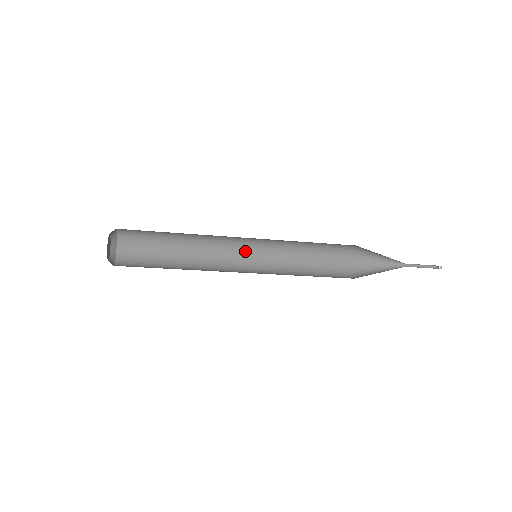
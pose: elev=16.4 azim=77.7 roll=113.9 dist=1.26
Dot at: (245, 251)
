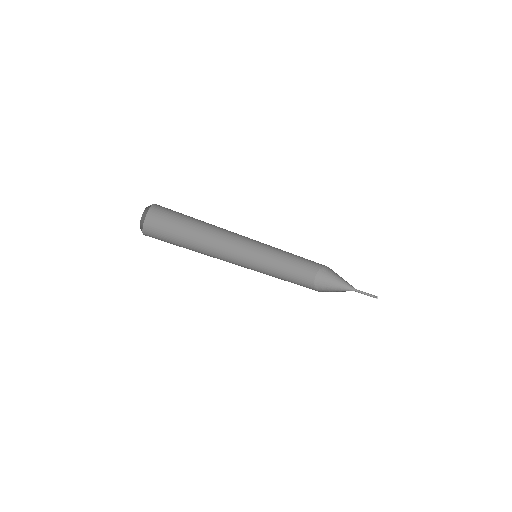
Dot at: (243, 264)
